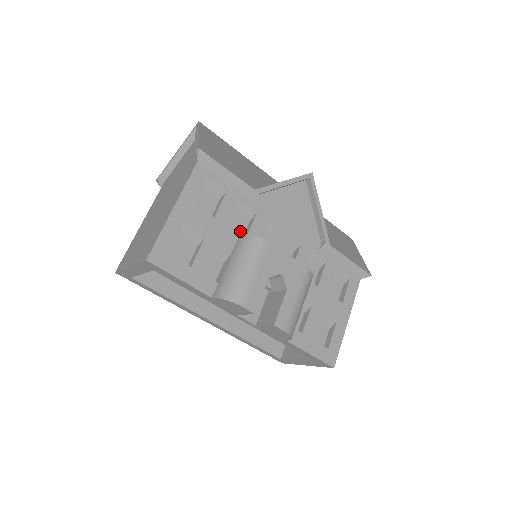
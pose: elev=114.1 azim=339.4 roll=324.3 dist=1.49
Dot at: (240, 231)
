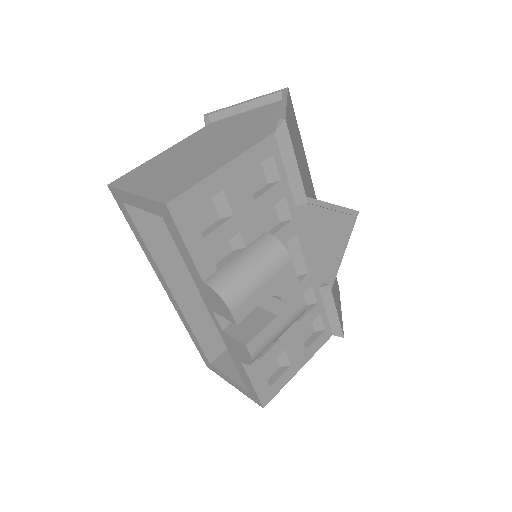
Dot at: (266, 227)
